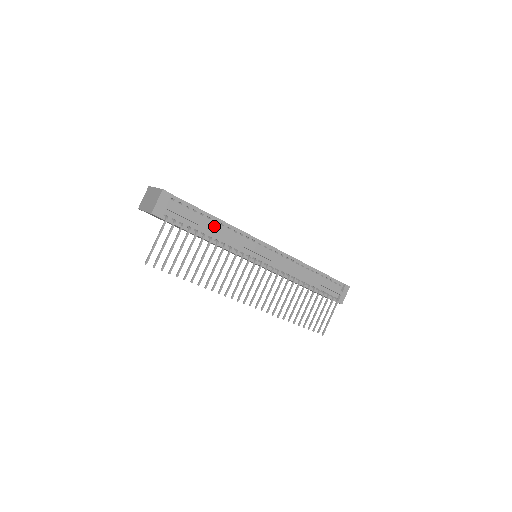
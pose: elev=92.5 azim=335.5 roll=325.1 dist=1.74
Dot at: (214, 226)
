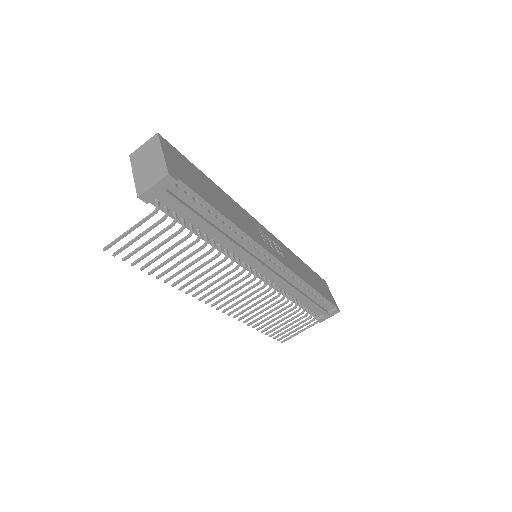
Dot at: (219, 227)
